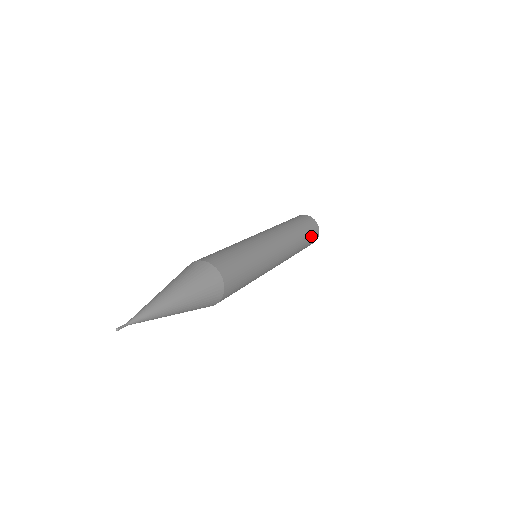
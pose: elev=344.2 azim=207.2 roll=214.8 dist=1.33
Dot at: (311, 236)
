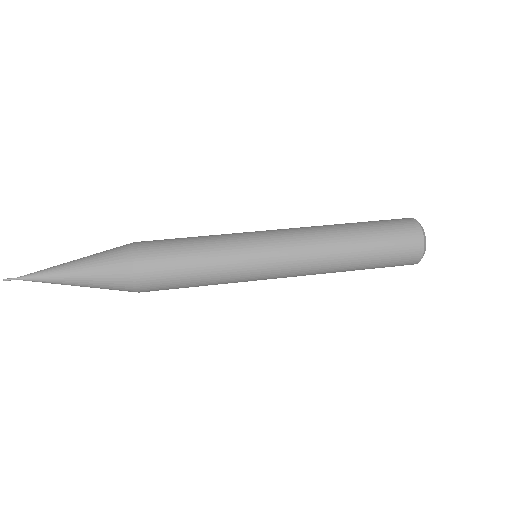
Dot at: (389, 260)
